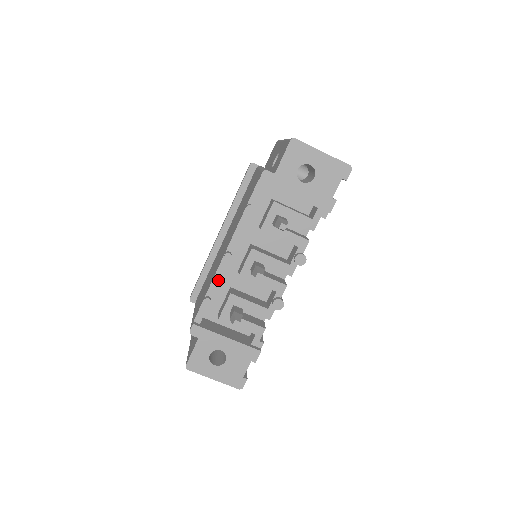
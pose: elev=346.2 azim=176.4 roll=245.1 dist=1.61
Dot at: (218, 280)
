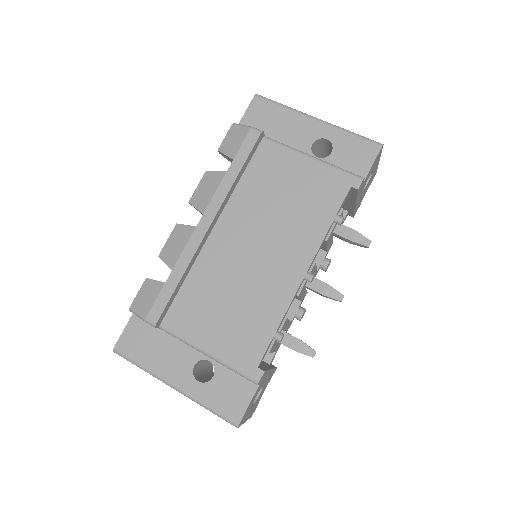
Dot at: occluded
